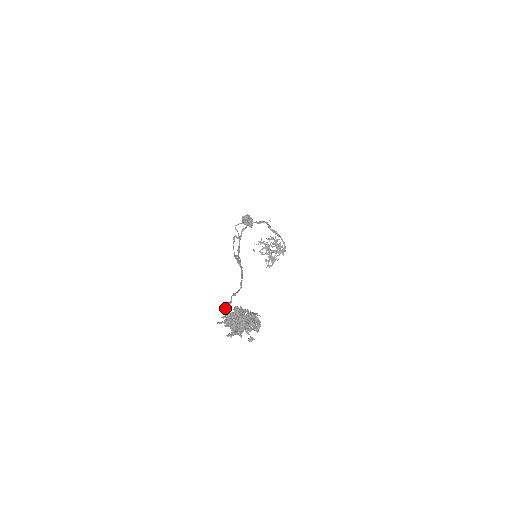
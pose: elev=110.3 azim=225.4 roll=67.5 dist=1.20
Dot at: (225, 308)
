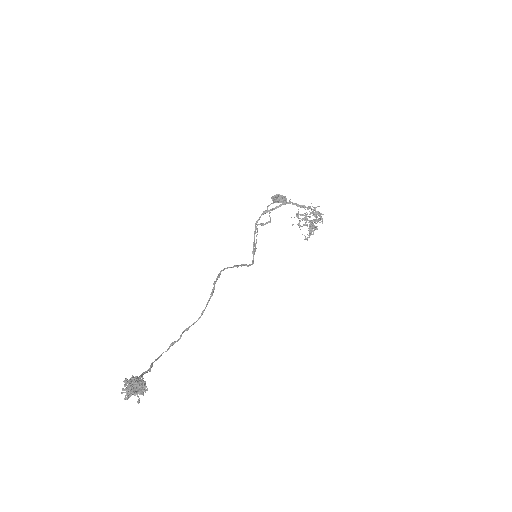
Dot at: (165, 351)
